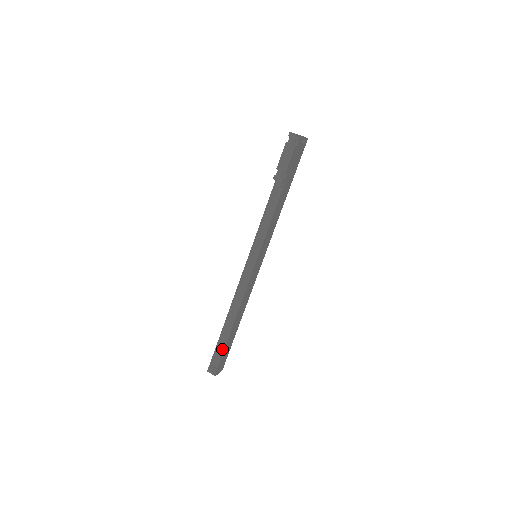
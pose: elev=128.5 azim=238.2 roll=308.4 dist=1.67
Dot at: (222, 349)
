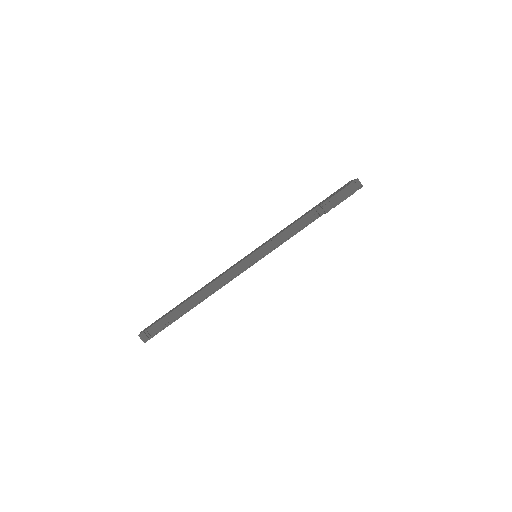
Dot at: (170, 322)
